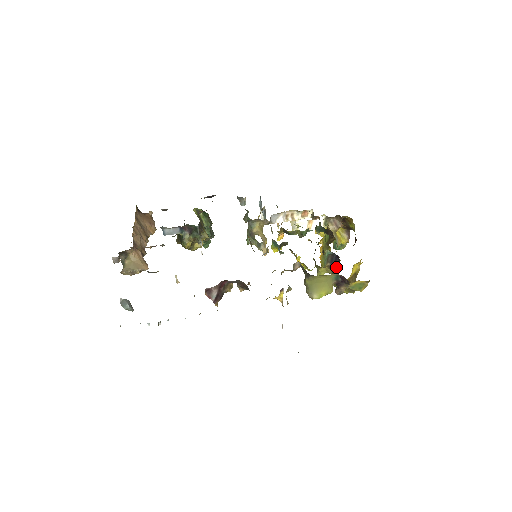
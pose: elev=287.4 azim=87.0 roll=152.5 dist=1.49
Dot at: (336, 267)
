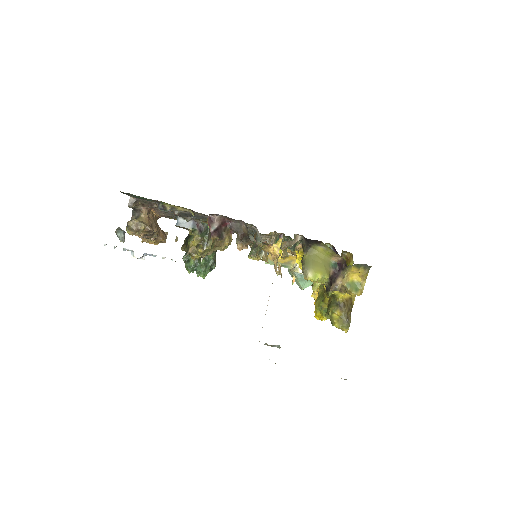
Dot at: occluded
